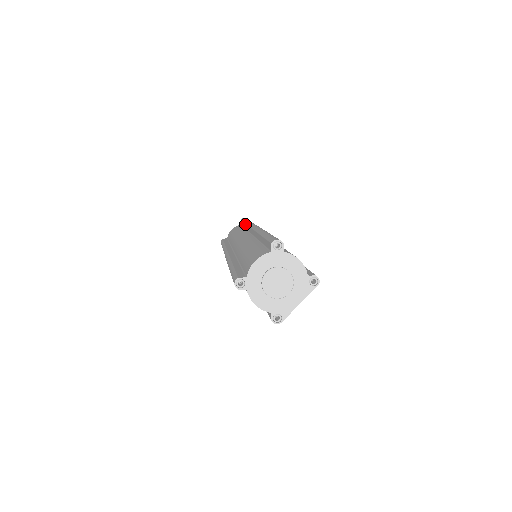
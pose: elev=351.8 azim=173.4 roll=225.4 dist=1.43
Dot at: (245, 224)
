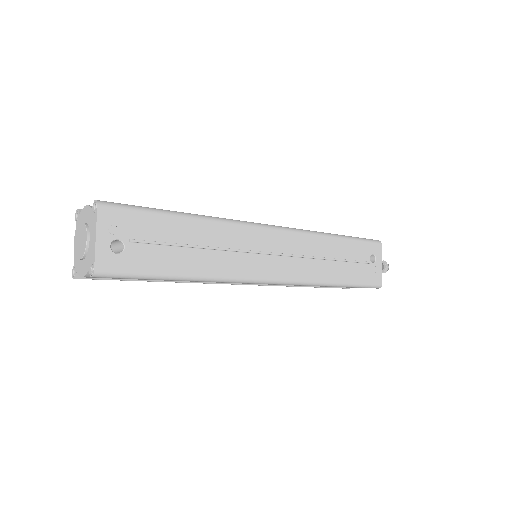
Dot at: occluded
